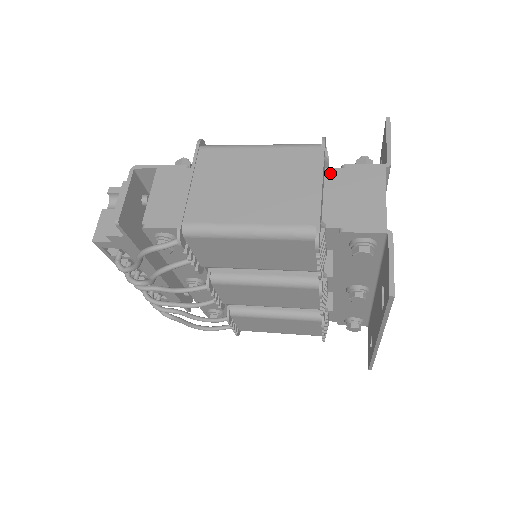
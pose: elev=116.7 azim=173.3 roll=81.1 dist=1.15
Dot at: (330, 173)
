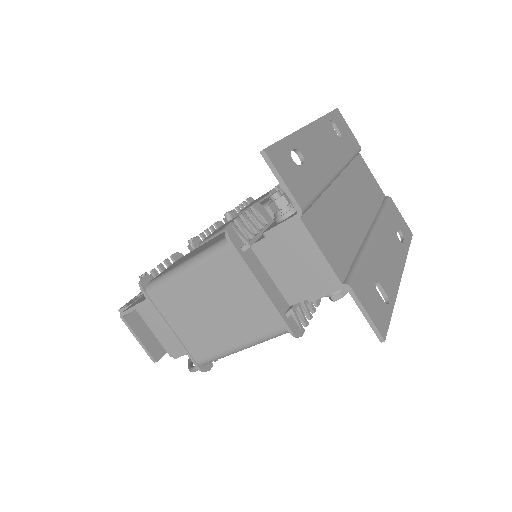
Dot at: (258, 250)
